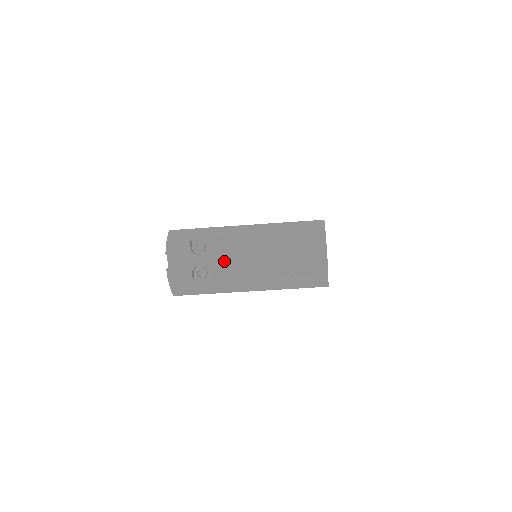
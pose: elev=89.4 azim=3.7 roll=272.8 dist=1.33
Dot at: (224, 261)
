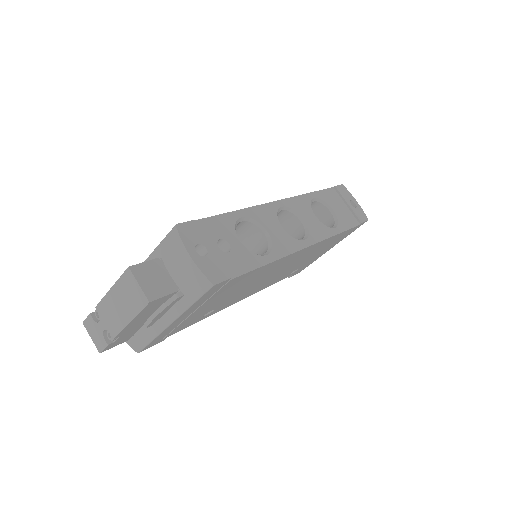
Dot at: (112, 318)
